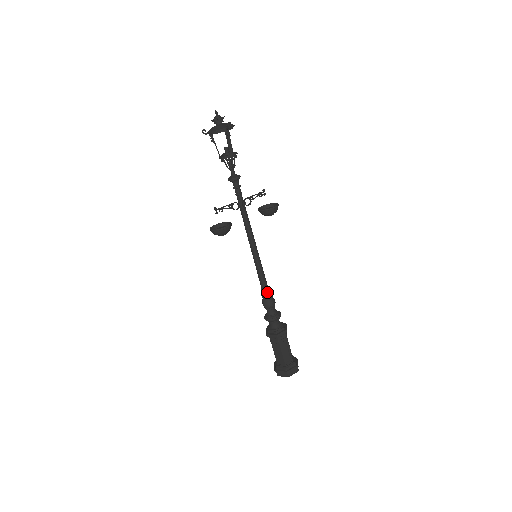
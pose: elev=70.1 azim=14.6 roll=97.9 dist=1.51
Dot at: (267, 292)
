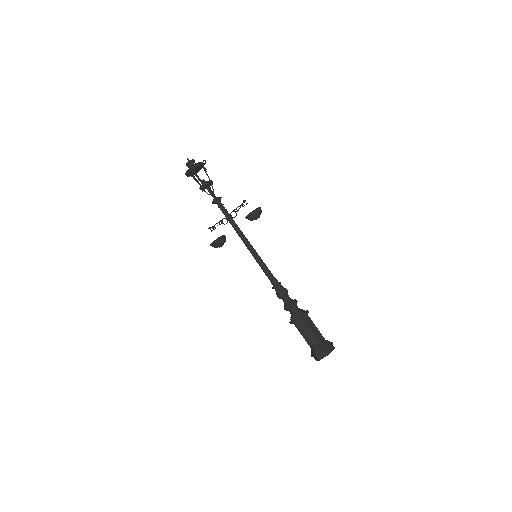
Dot at: (274, 285)
